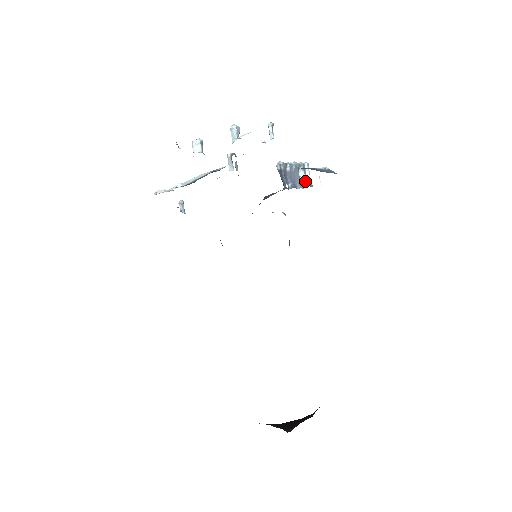
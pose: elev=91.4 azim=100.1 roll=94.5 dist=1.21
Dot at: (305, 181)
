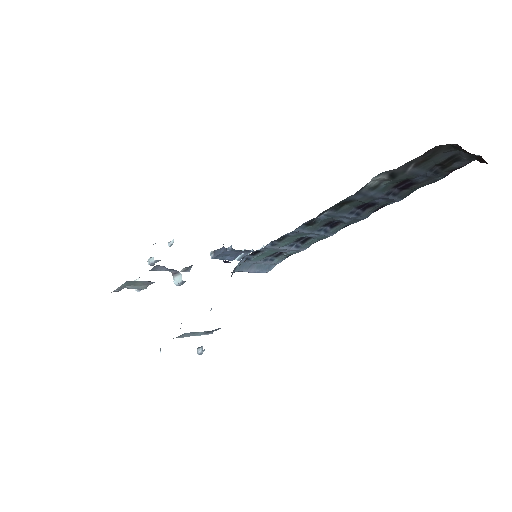
Dot at: occluded
